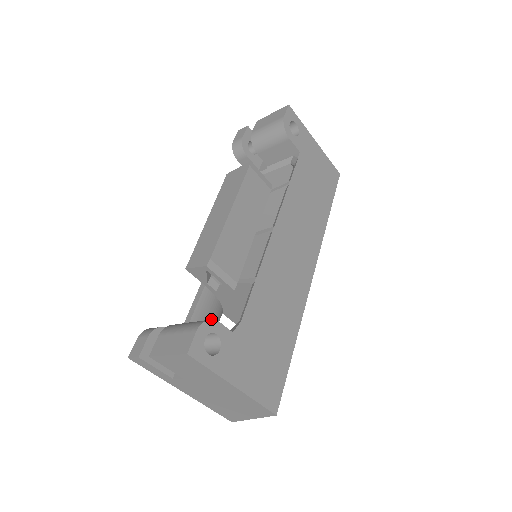
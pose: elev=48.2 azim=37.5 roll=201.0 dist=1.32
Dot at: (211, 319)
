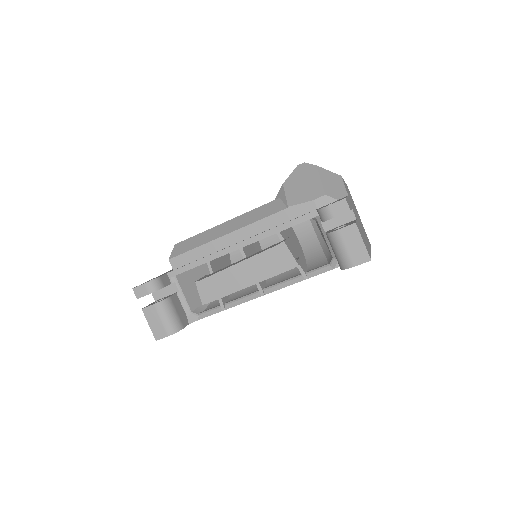
Dot at: occluded
